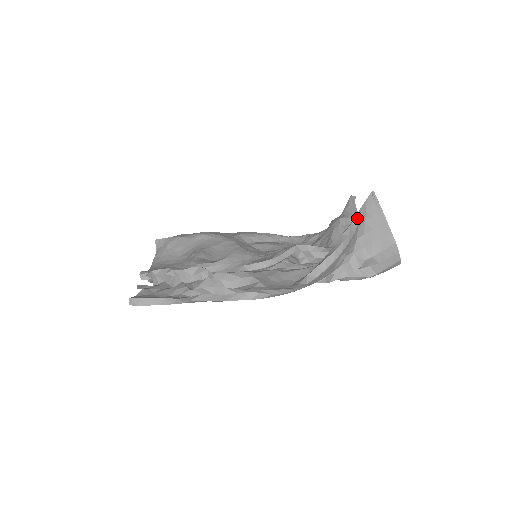
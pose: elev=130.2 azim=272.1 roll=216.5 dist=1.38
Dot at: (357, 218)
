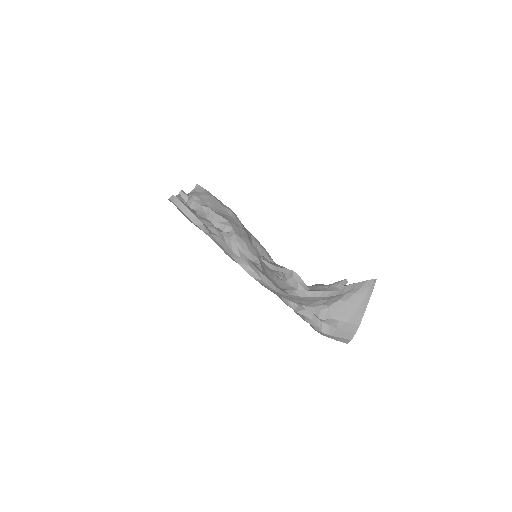
Dot at: (353, 286)
